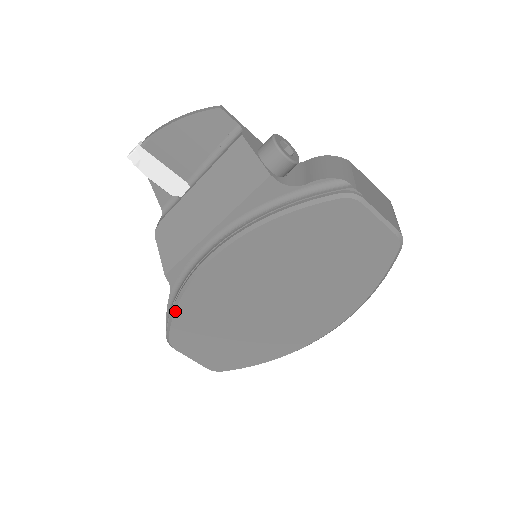
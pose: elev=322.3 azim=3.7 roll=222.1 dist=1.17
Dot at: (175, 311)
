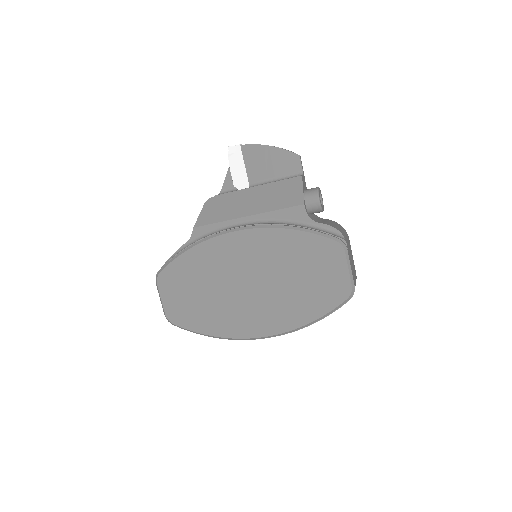
Dot at: (182, 254)
